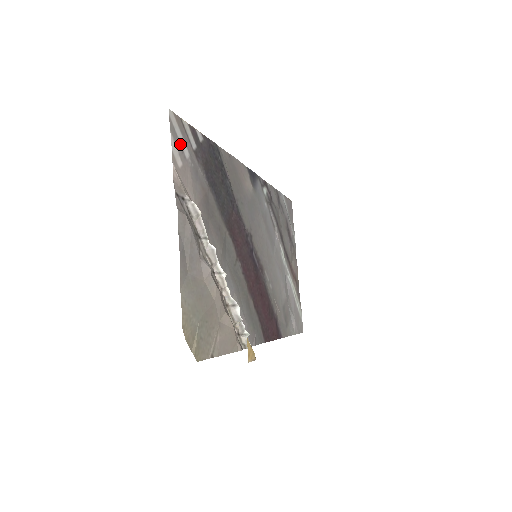
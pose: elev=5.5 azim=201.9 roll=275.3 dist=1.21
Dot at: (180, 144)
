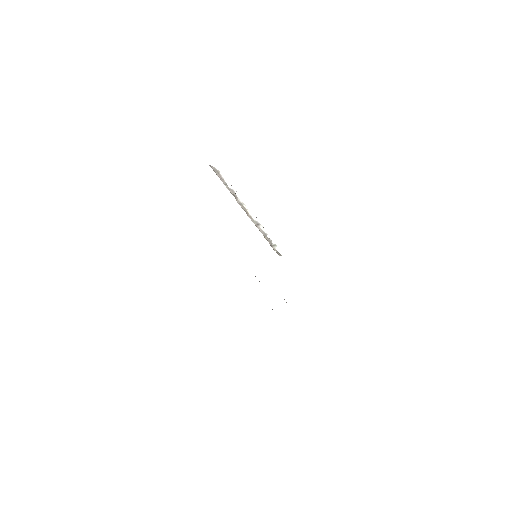
Dot at: occluded
